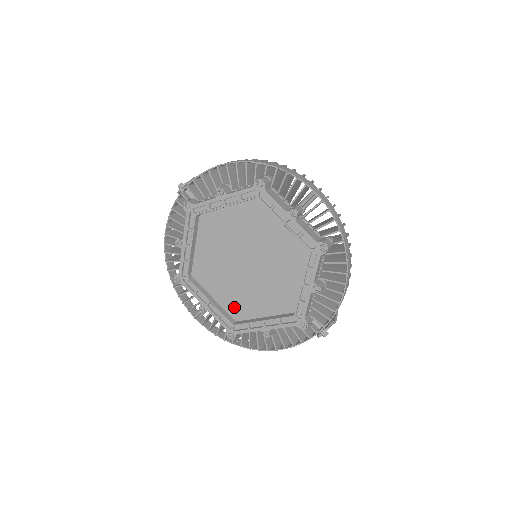
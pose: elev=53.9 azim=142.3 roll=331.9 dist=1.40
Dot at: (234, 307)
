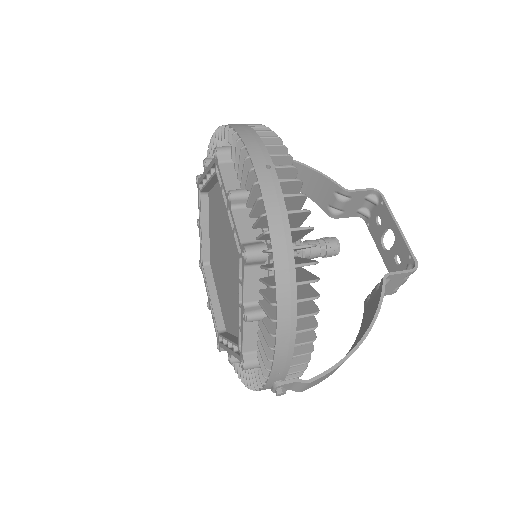
Dot at: (225, 313)
